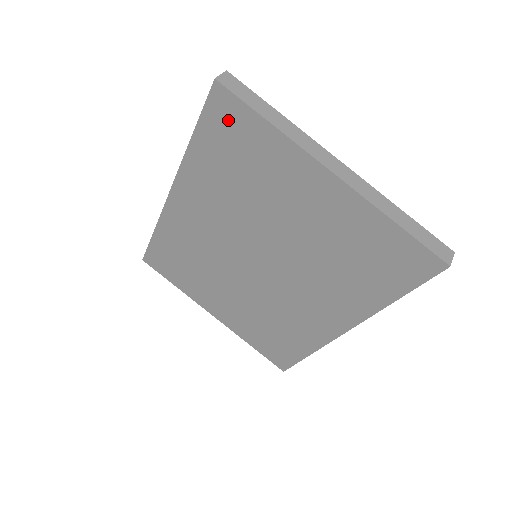
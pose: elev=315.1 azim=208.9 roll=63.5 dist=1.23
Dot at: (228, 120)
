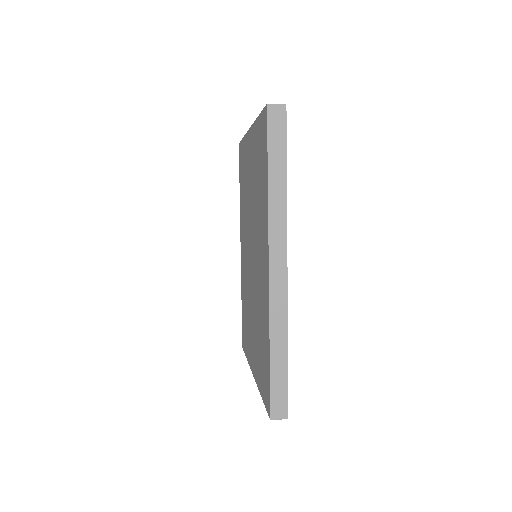
Dot at: (241, 159)
